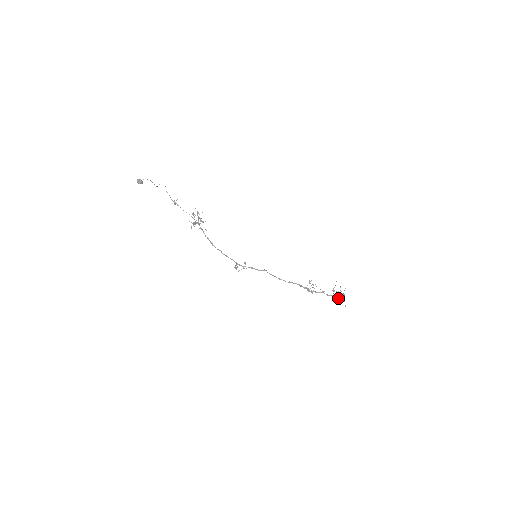
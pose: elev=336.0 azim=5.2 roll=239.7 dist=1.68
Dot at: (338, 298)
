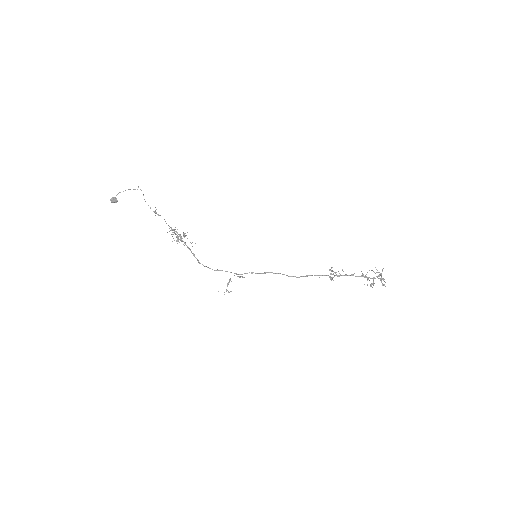
Dot at: occluded
